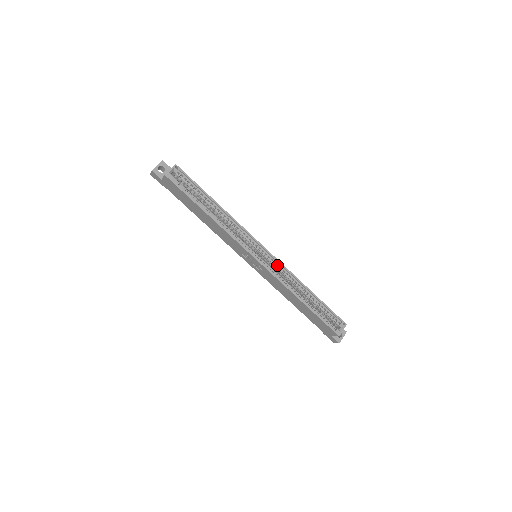
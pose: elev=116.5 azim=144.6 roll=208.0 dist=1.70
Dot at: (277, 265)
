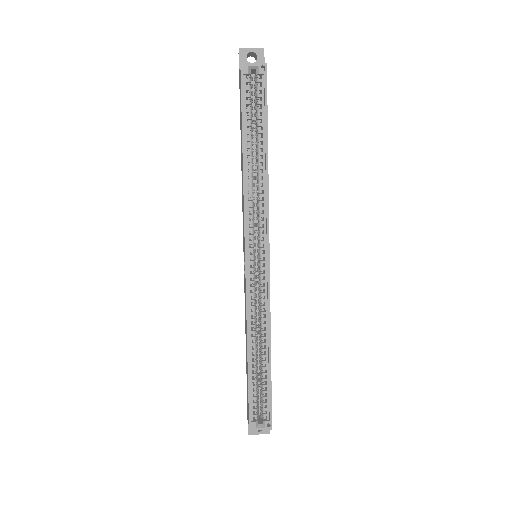
Dot at: (265, 289)
